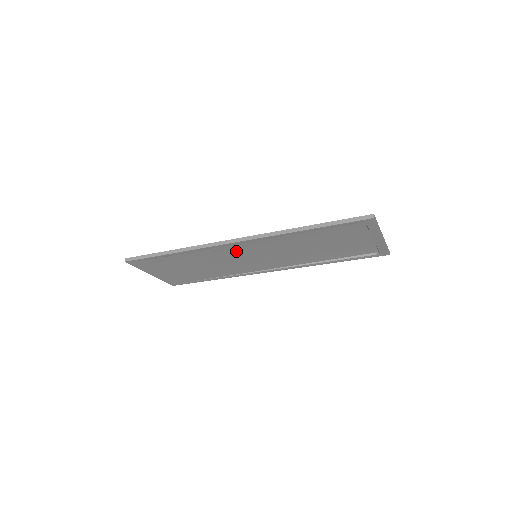
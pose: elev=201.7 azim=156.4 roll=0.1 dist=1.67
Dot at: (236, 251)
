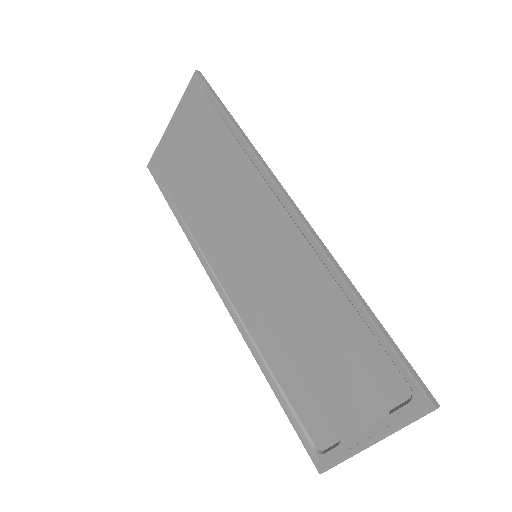
Dot at: (264, 219)
